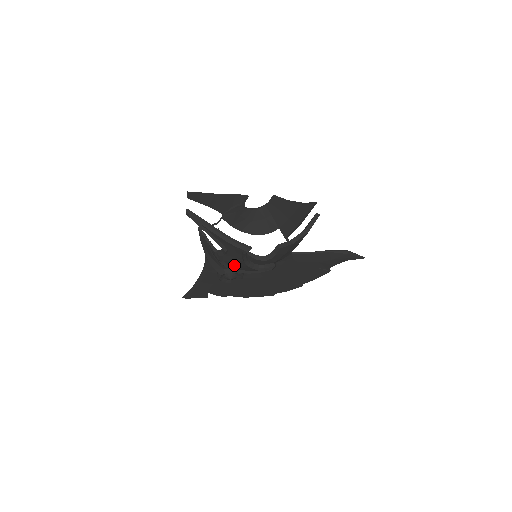
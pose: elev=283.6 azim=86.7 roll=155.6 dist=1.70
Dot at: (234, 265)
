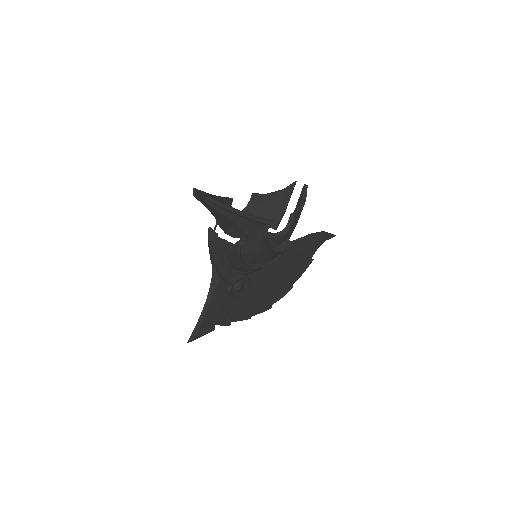
Dot at: (252, 257)
